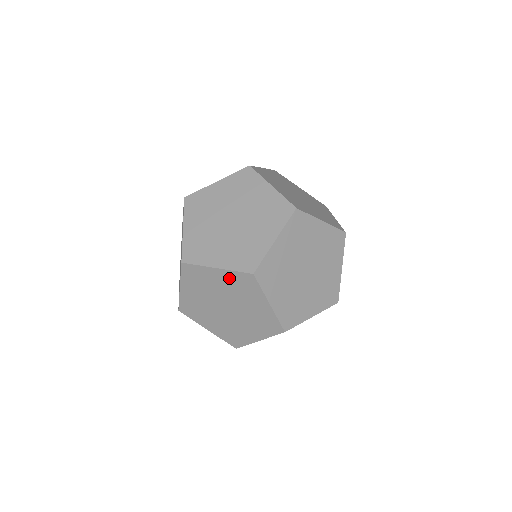
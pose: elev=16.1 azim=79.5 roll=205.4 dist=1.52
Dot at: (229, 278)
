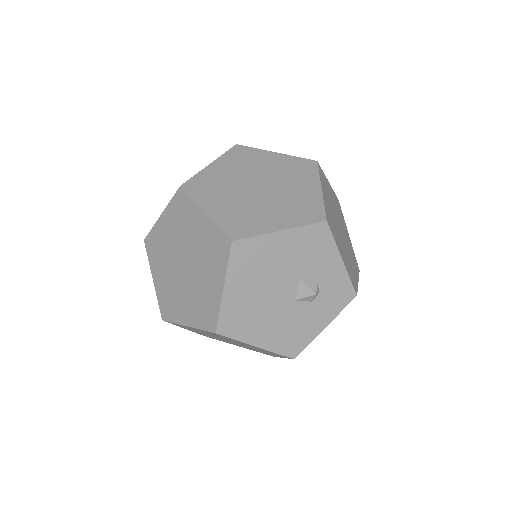
Dot at: (171, 216)
